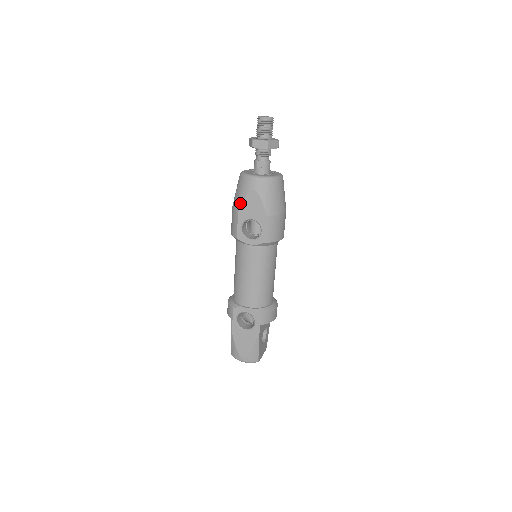
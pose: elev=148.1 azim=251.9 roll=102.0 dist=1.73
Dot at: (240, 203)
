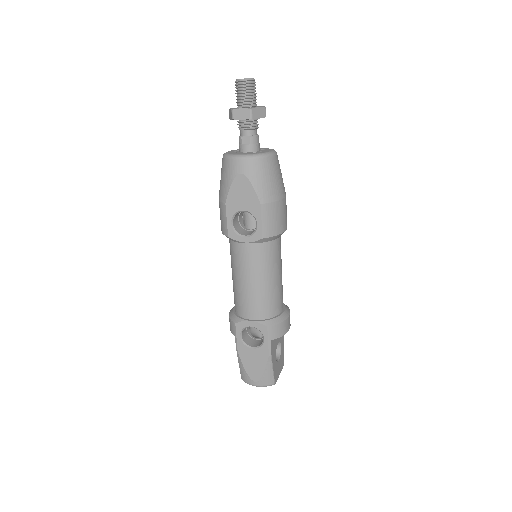
Dot at: (226, 192)
